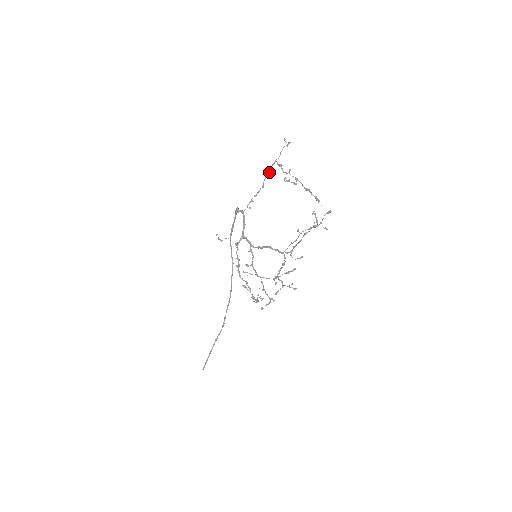
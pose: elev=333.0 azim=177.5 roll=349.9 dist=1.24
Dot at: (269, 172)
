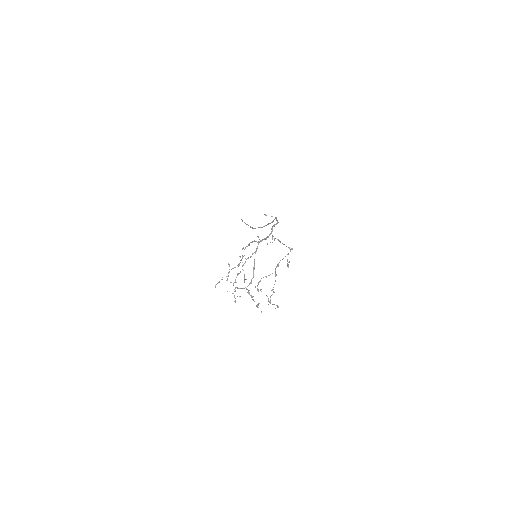
Dot at: (288, 247)
